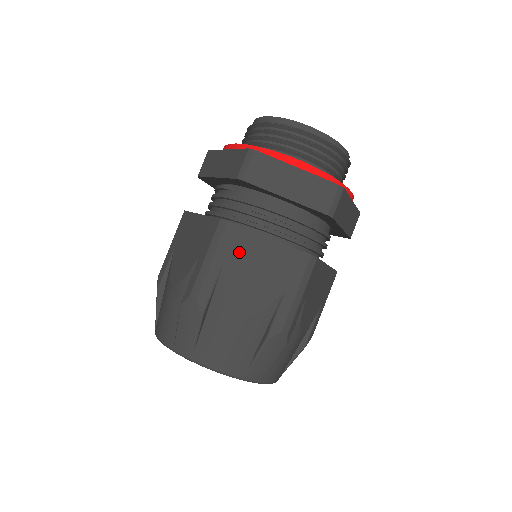
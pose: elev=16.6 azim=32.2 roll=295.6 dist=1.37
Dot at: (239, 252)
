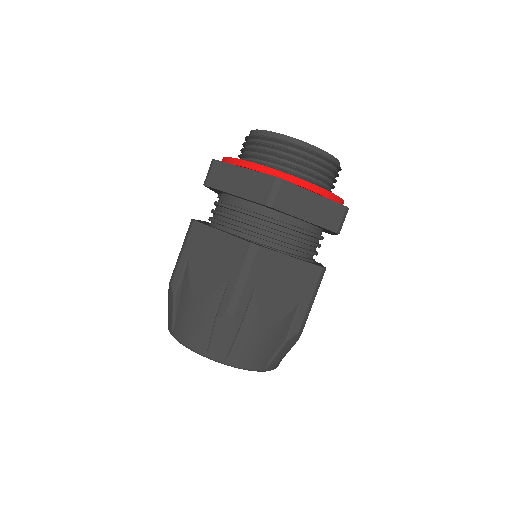
Dot at: (200, 244)
